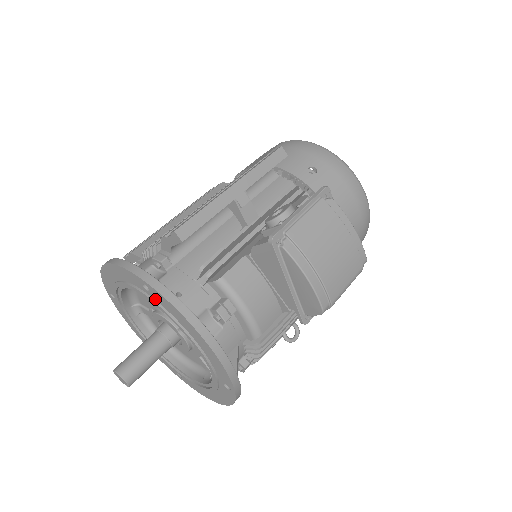
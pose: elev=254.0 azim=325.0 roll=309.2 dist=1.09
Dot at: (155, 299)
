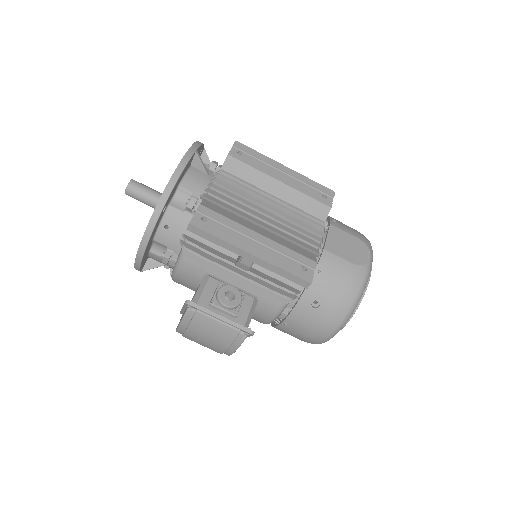
Dot at: occluded
